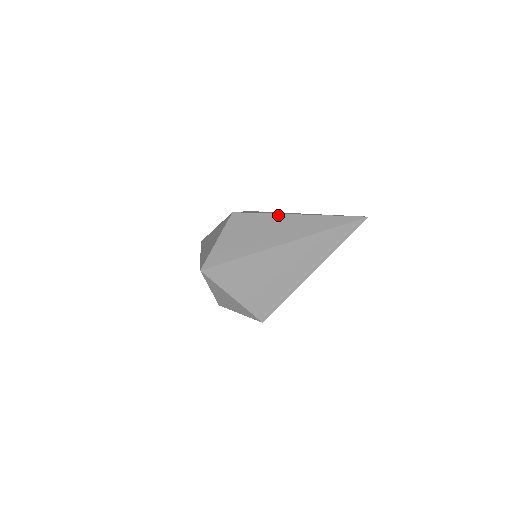
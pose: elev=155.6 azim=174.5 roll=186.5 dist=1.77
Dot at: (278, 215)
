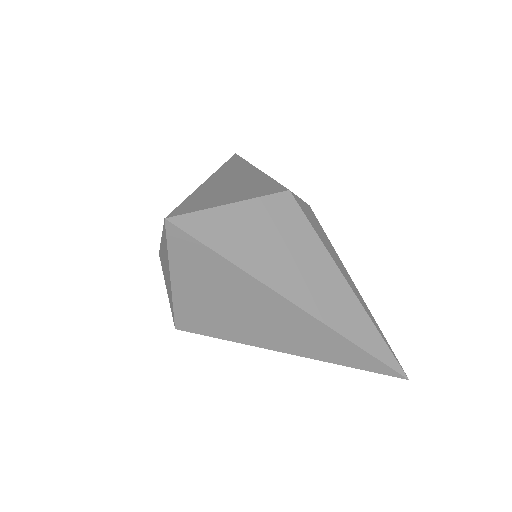
Dot at: (329, 258)
